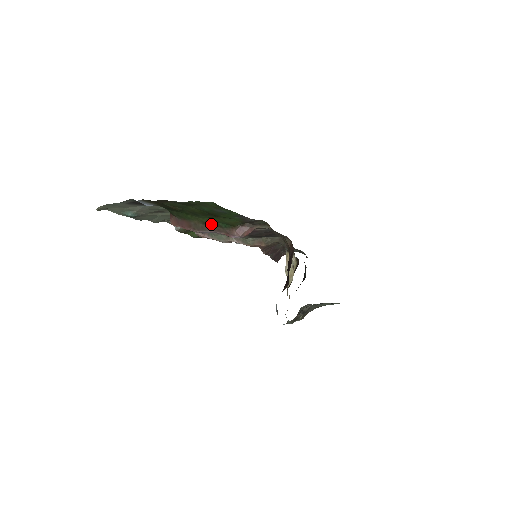
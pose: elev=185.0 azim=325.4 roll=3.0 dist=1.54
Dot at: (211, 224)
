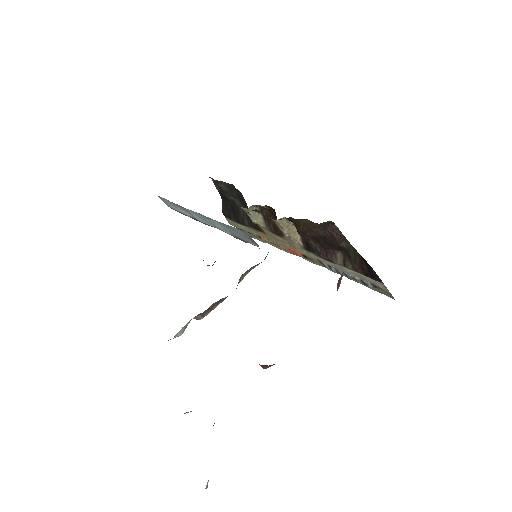
Dot at: occluded
